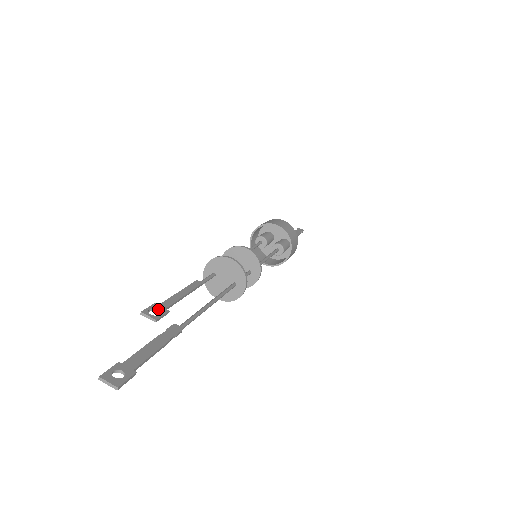
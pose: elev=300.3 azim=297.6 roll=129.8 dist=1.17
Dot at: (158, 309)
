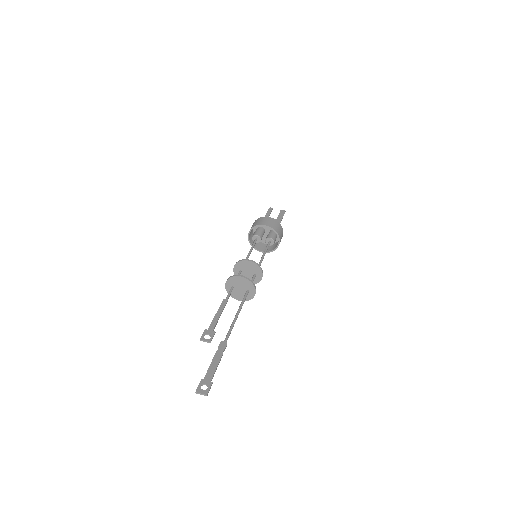
Dot at: (209, 333)
